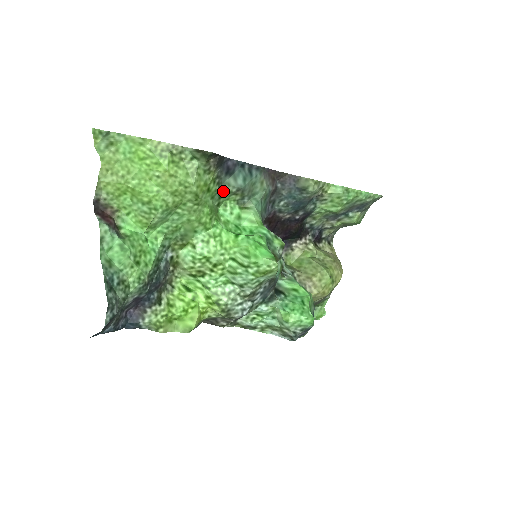
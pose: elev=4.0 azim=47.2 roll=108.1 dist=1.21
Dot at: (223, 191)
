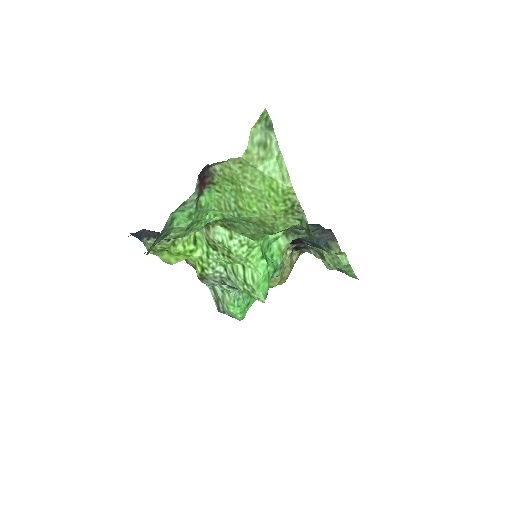
Dot at: occluded
